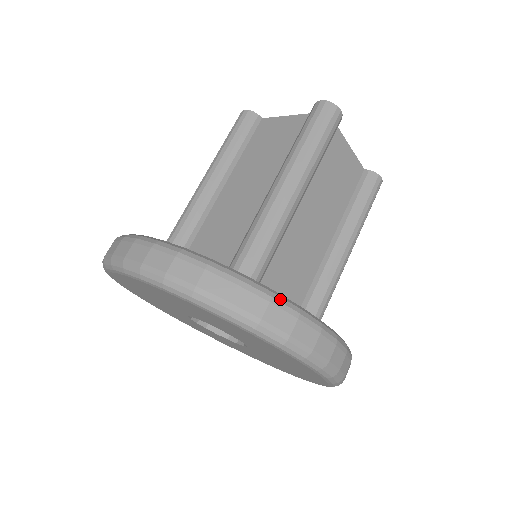
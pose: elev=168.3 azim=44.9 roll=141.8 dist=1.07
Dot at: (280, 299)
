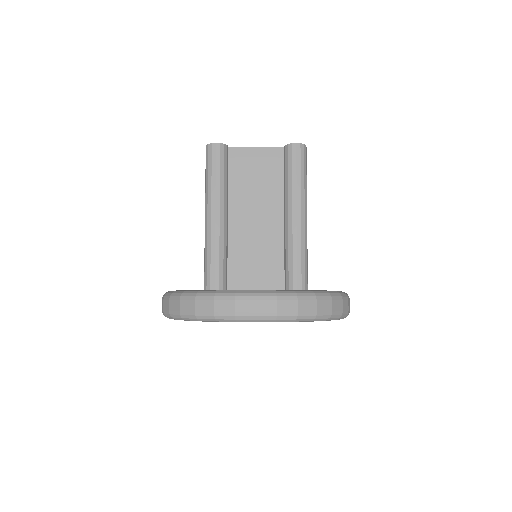
Dot at: (342, 295)
